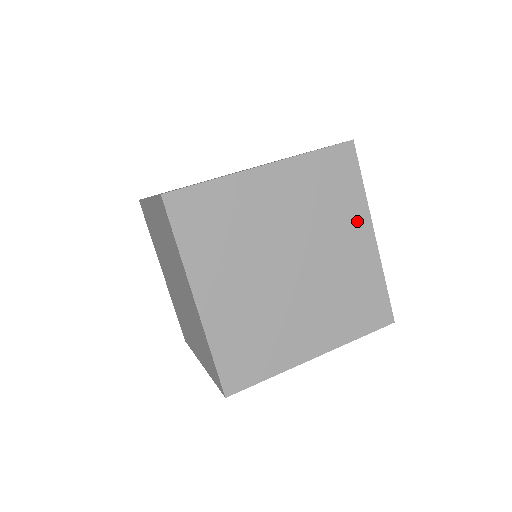
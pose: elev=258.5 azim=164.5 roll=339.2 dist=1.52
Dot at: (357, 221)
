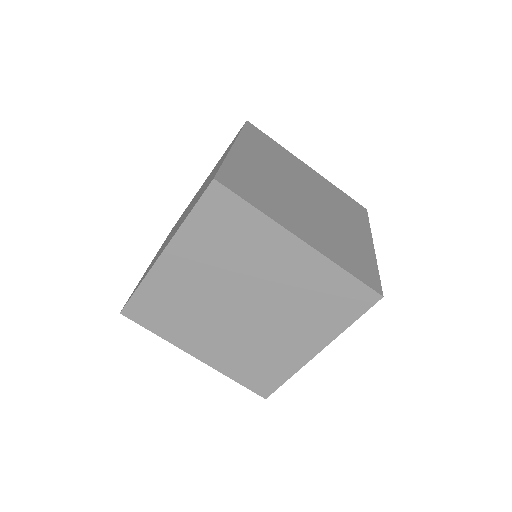
Dot at: (296, 162)
